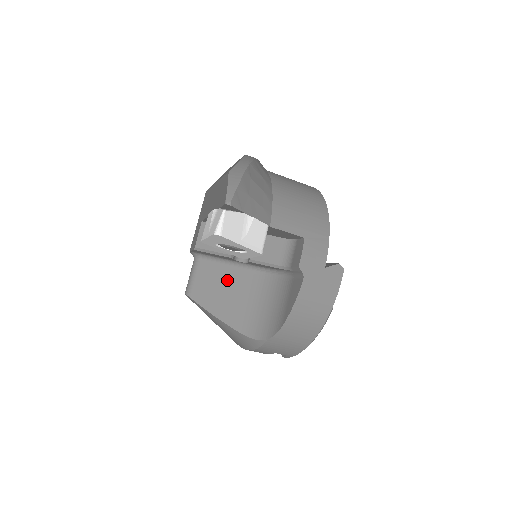
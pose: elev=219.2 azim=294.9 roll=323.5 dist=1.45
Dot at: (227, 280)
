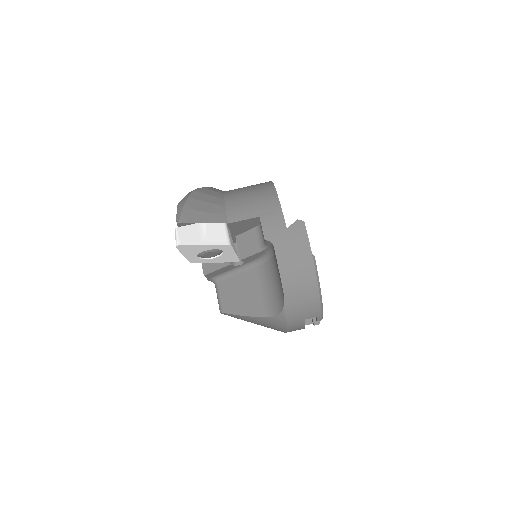
Dot at: (240, 284)
